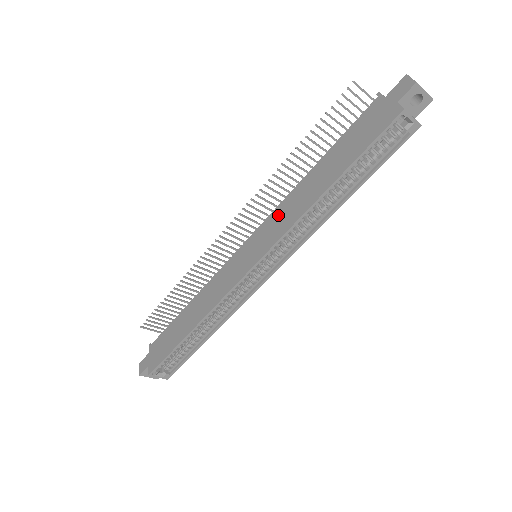
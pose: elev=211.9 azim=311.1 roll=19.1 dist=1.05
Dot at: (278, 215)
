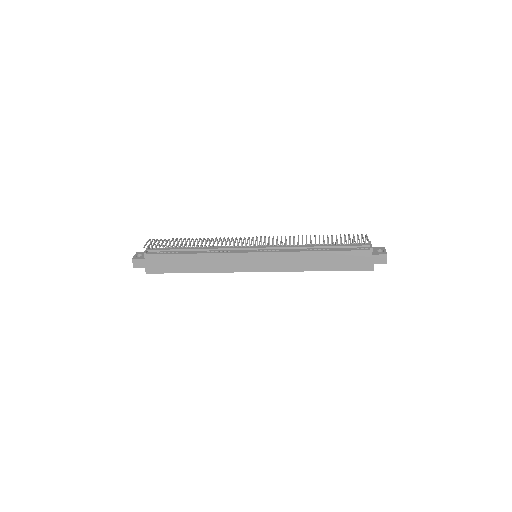
Dot at: (286, 258)
